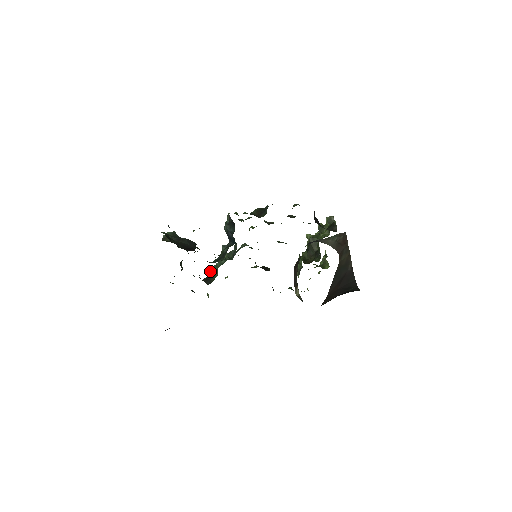
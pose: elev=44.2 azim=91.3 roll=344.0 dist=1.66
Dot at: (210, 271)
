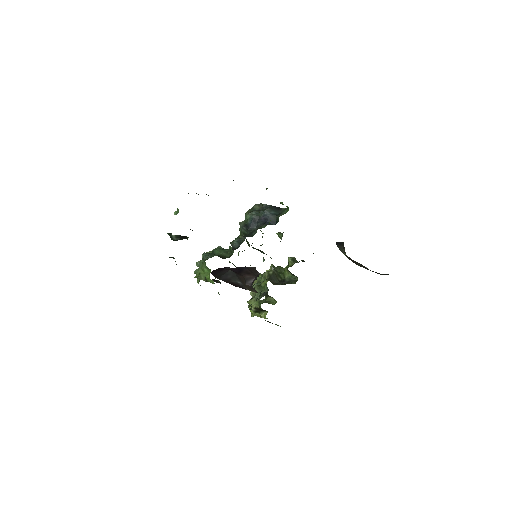
Dot at: (208, 254)
